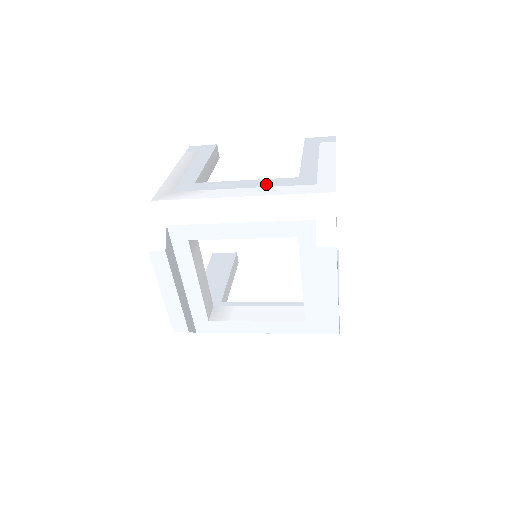
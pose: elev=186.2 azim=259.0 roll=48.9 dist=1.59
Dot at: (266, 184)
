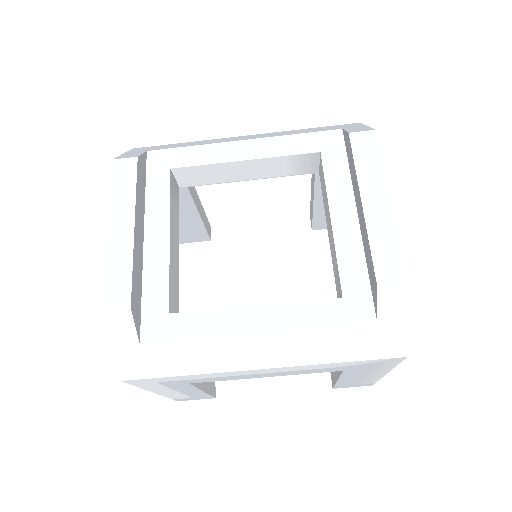
Dot at: occluded
